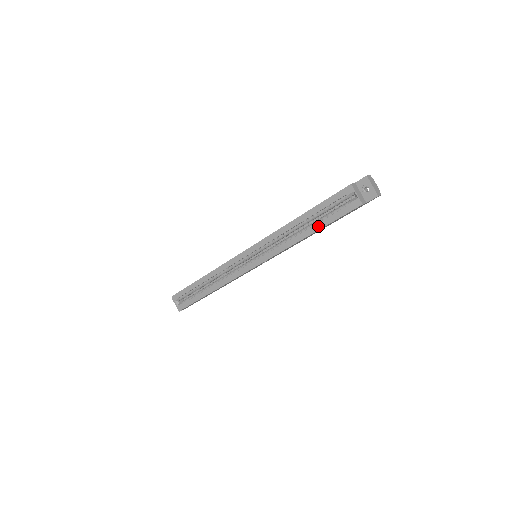
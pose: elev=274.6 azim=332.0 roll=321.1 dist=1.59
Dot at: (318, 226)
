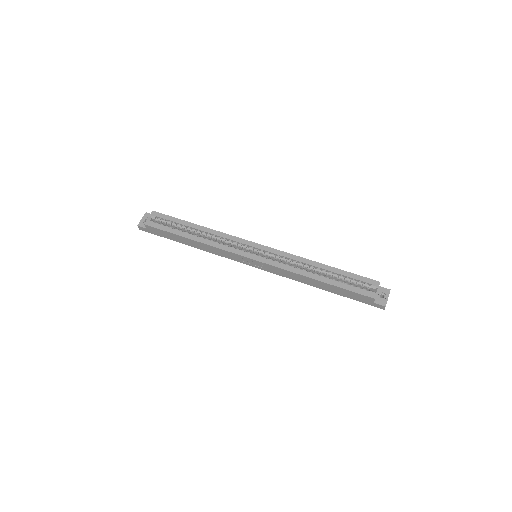
Dot at: (331, 281)
